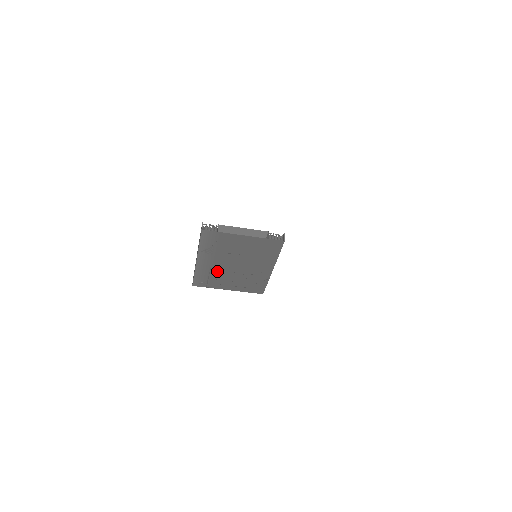
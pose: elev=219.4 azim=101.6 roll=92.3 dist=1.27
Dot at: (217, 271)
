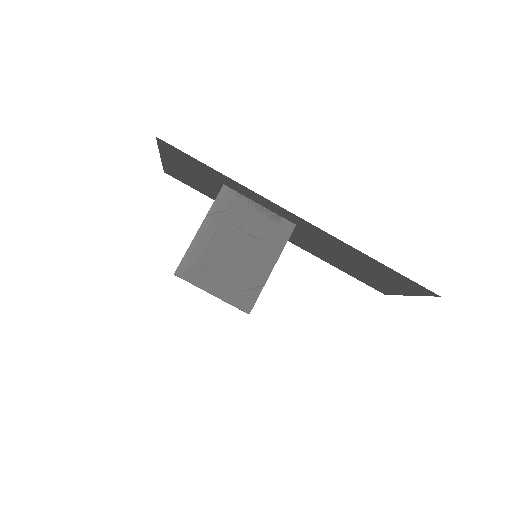
Dot at: (213, 255)
